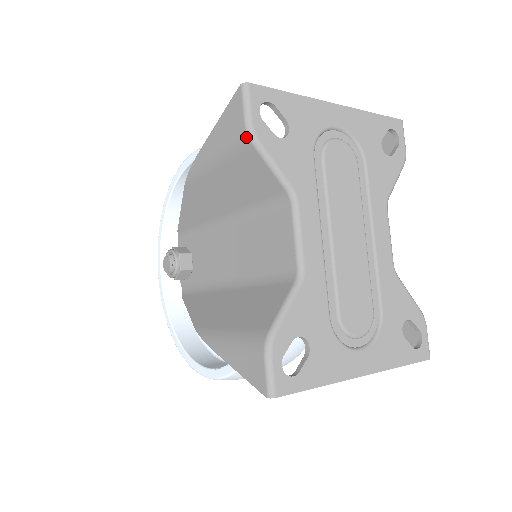
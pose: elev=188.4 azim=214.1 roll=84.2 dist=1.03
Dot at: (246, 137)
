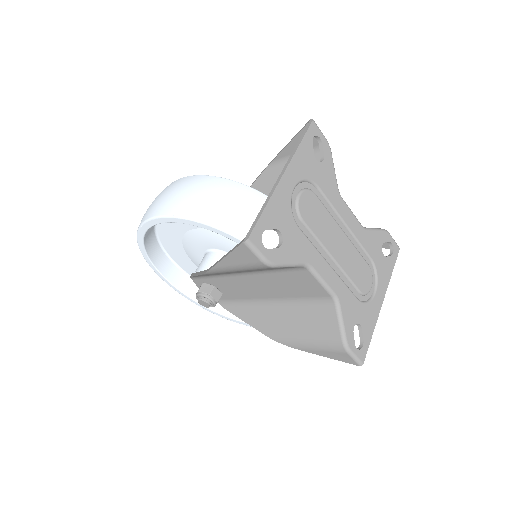
Dot at: (267, 267)
